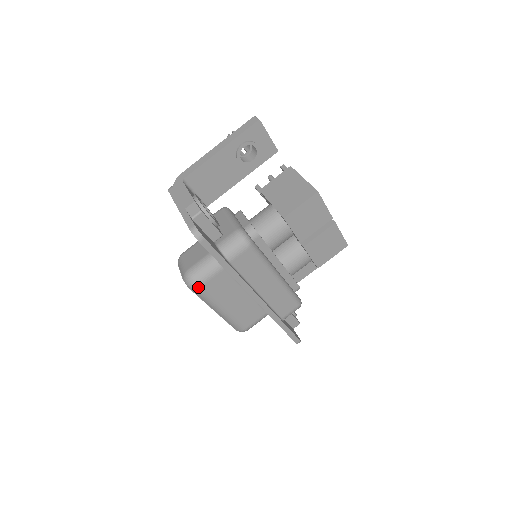
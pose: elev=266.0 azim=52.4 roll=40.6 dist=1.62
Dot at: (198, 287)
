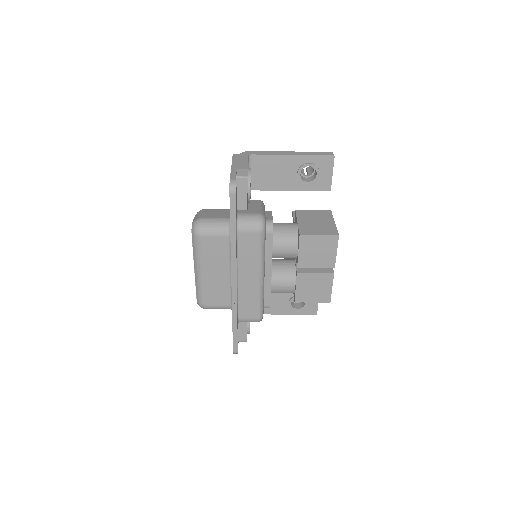
Dot at: (199, 235)
